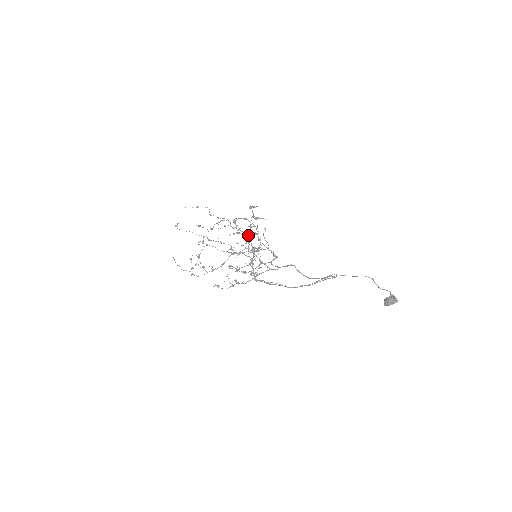
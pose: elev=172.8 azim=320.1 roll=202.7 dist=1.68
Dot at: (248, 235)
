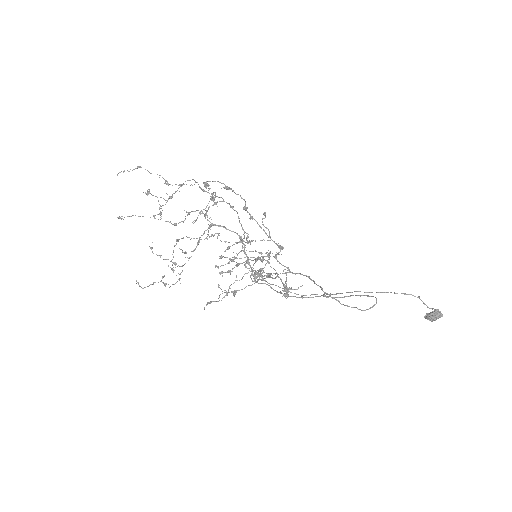
Dot at: (262, 278)
